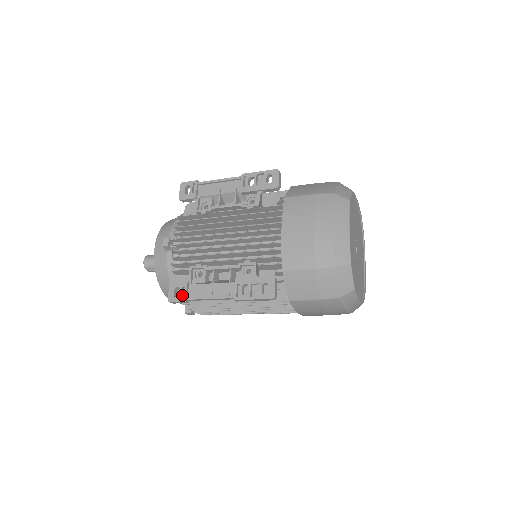
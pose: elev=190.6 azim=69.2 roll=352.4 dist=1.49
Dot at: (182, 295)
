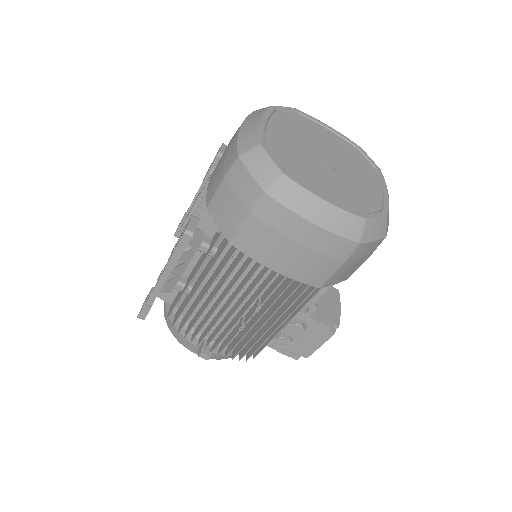
Dot at: occluded
